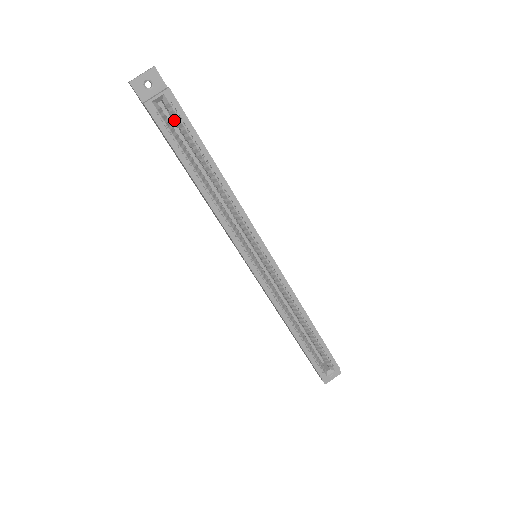
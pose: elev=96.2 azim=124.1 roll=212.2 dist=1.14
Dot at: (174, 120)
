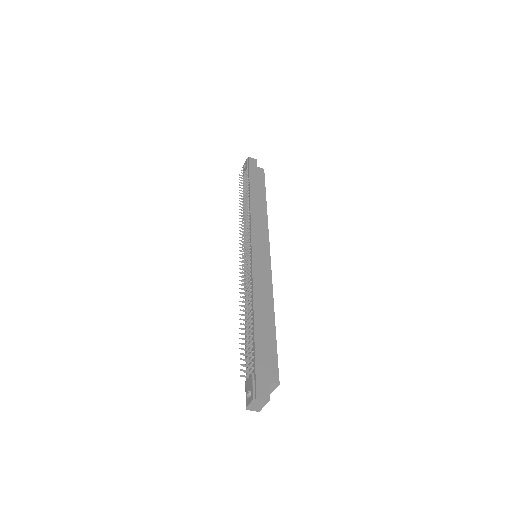
Dot at: occluded
